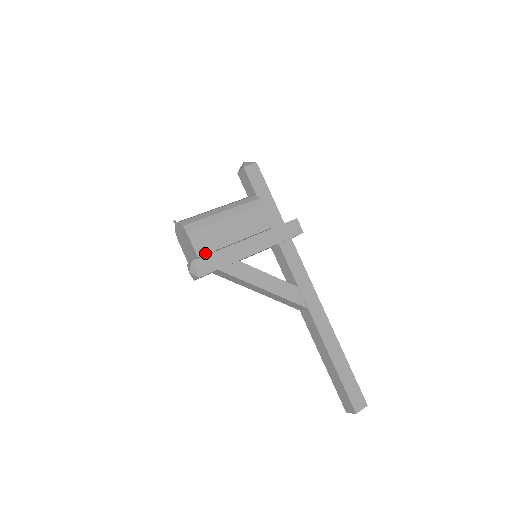
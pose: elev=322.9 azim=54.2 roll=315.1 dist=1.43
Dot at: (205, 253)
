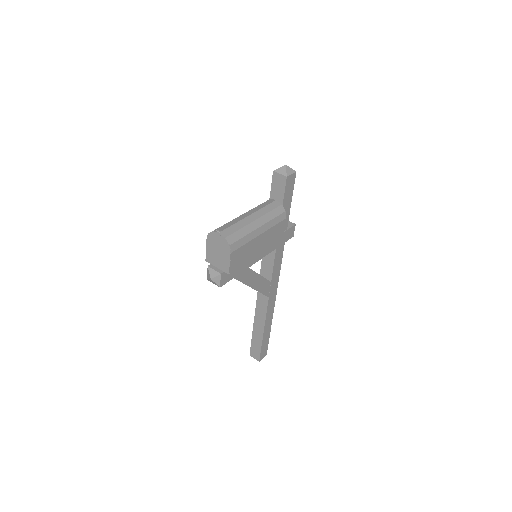
Dot at: (235, 270)
